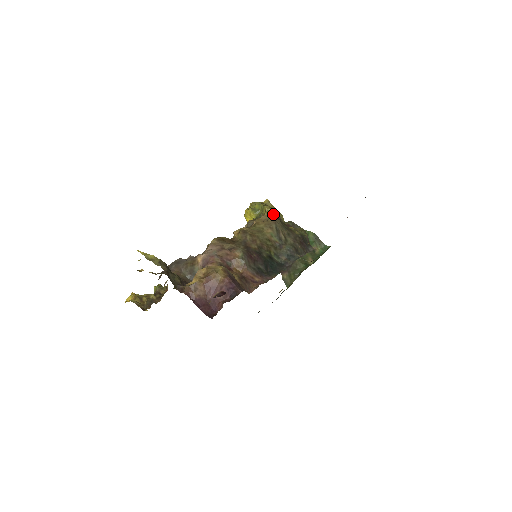
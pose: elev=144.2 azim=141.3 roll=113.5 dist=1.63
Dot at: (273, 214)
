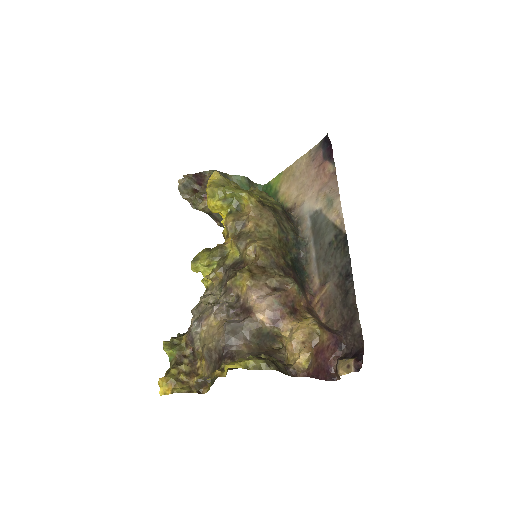
Dot at: (257, 202)
